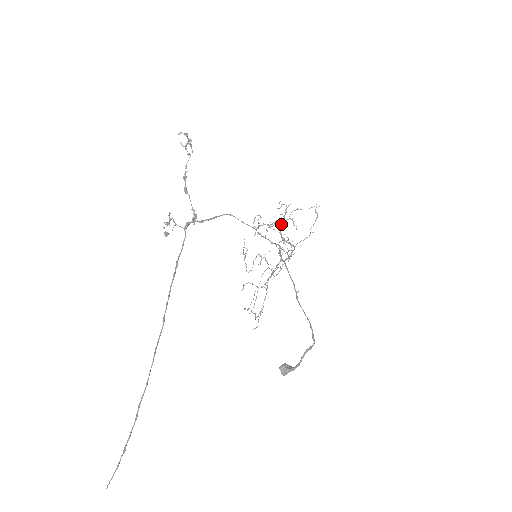
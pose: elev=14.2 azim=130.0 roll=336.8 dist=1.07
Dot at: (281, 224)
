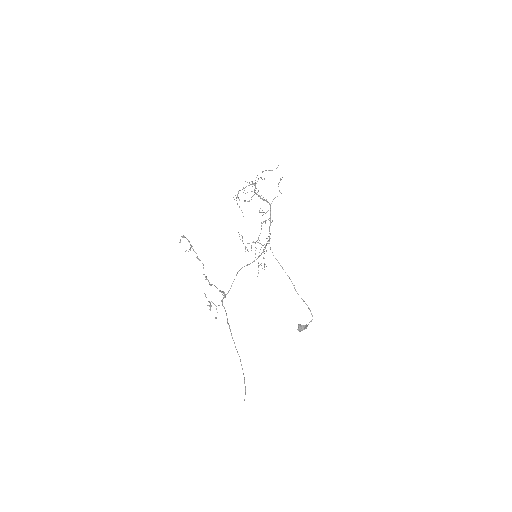
Dot at: (254, 190)
